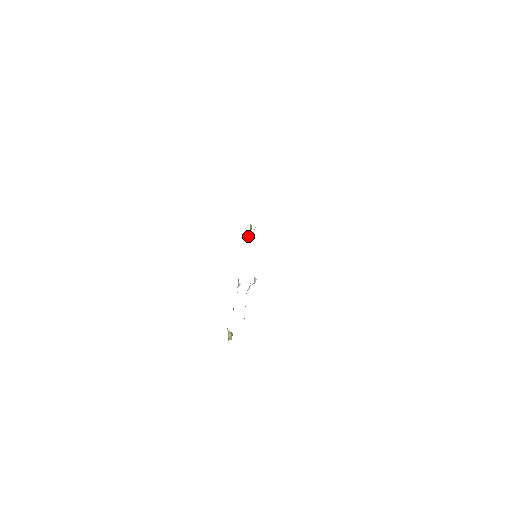
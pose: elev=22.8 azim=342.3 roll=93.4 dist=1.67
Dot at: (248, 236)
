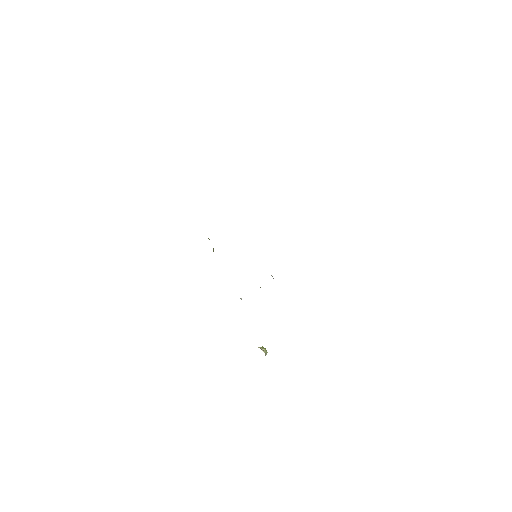
Dot at: occluded
